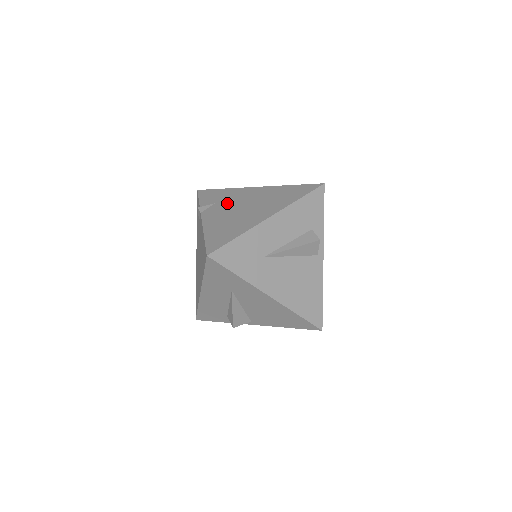
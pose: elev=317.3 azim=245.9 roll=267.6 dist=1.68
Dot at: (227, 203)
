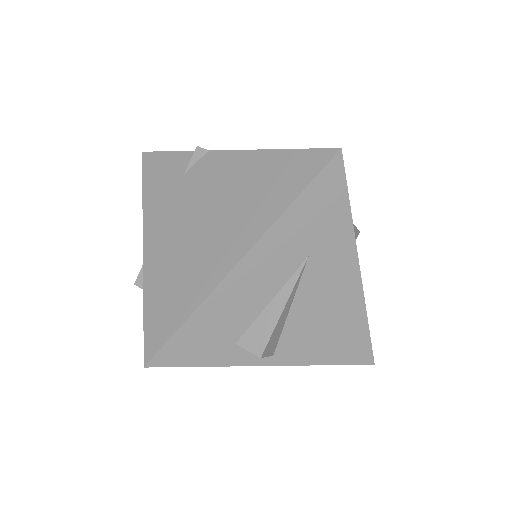
Dot at: occluded
